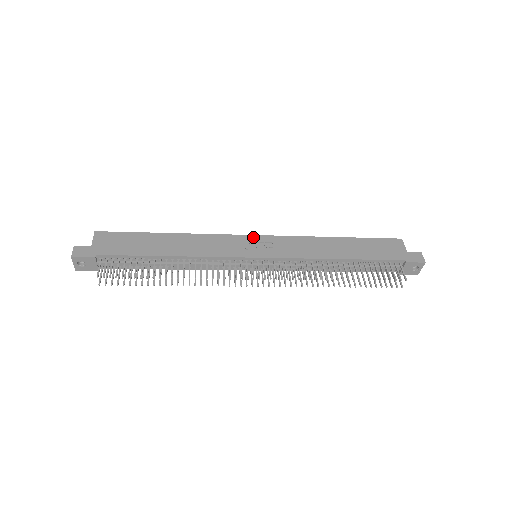
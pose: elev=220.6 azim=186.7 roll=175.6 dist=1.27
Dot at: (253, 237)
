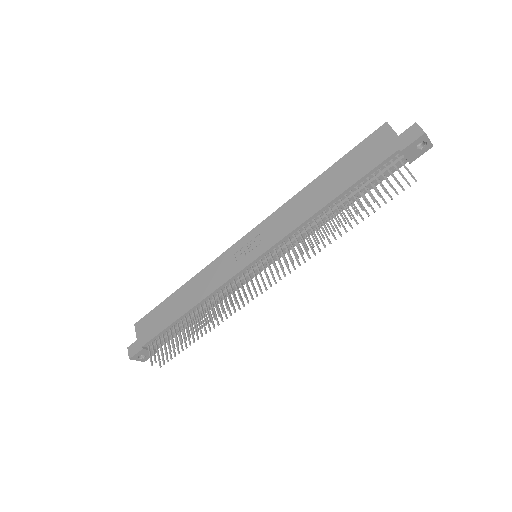
Dot at: (241, 241)
